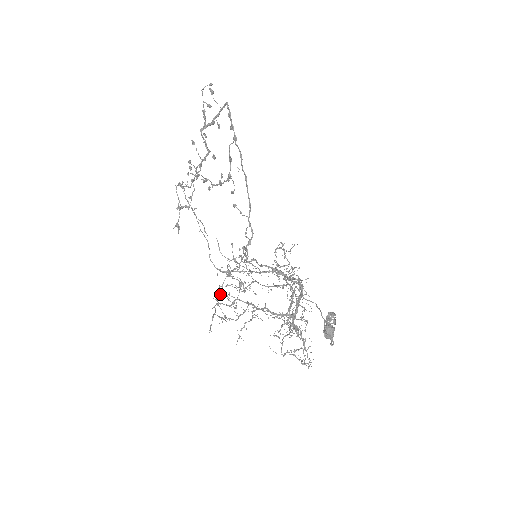
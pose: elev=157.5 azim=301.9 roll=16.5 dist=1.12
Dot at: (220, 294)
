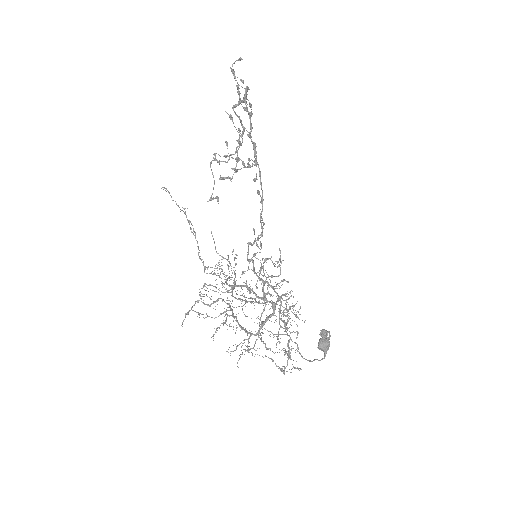
Dot at: (200, 292)
